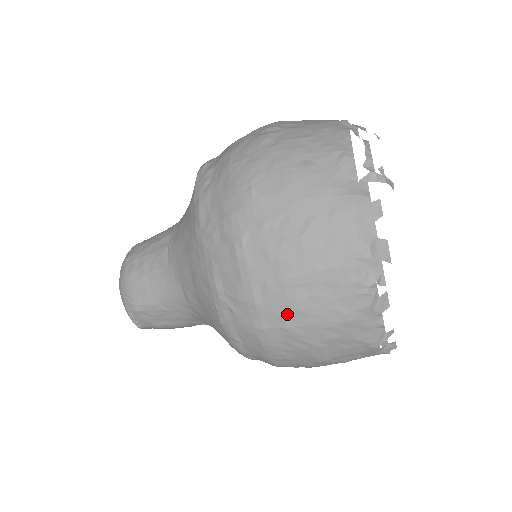
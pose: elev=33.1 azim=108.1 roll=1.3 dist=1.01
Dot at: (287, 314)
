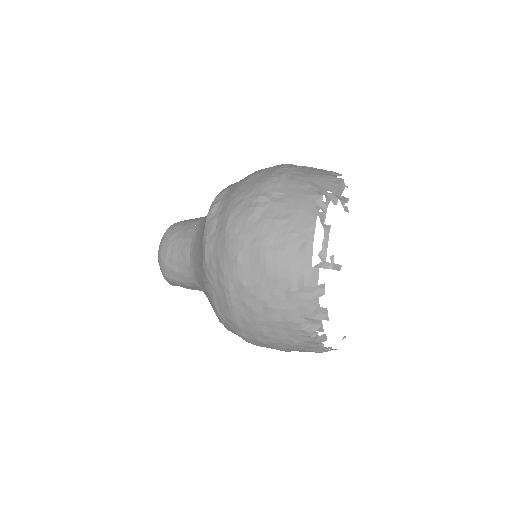
Dot at: (258, 335)
